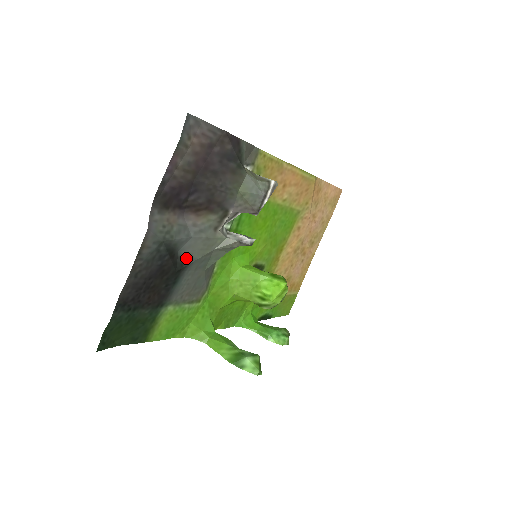
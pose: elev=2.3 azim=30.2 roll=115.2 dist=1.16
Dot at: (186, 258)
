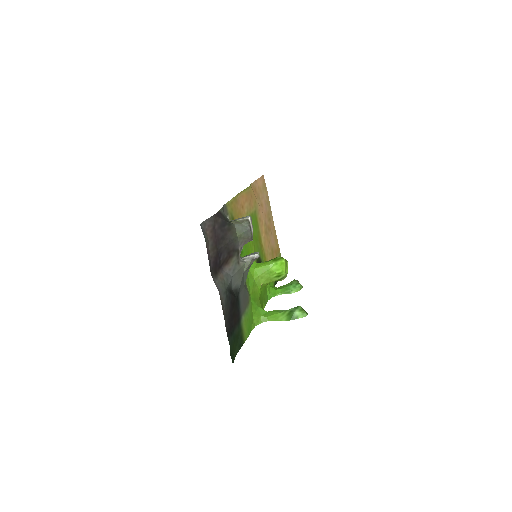
Dot at: (236, 288)
